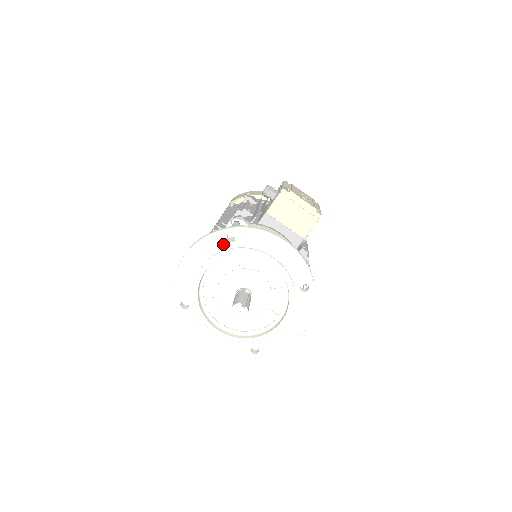
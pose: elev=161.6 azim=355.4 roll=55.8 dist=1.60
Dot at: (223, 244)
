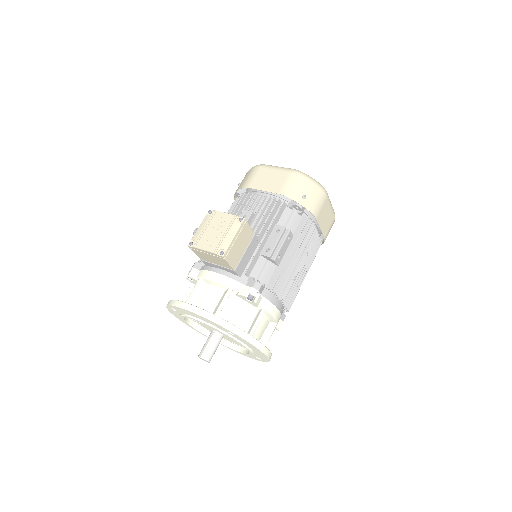
Dot at: (176, 312)
